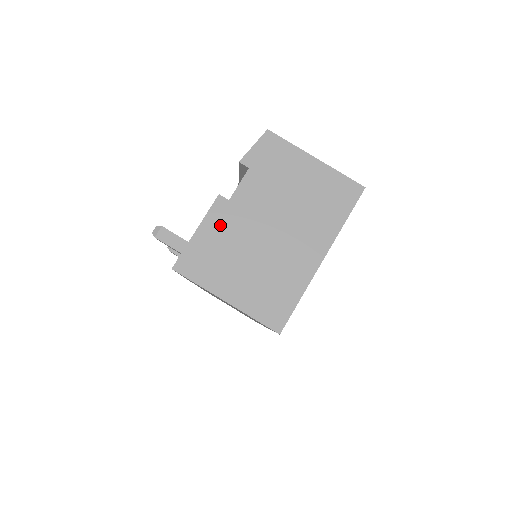
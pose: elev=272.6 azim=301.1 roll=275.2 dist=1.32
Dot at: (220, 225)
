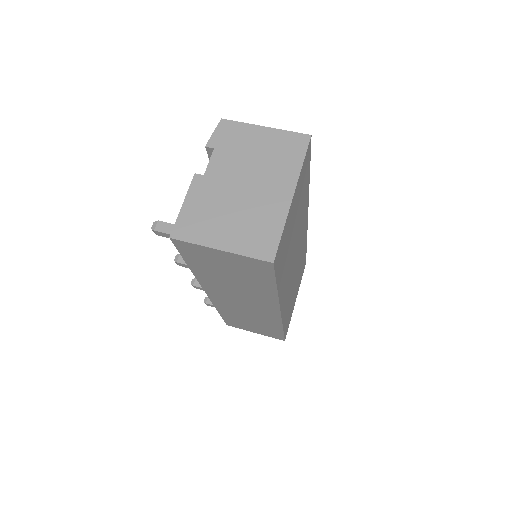
Dot at: (201, 195)
